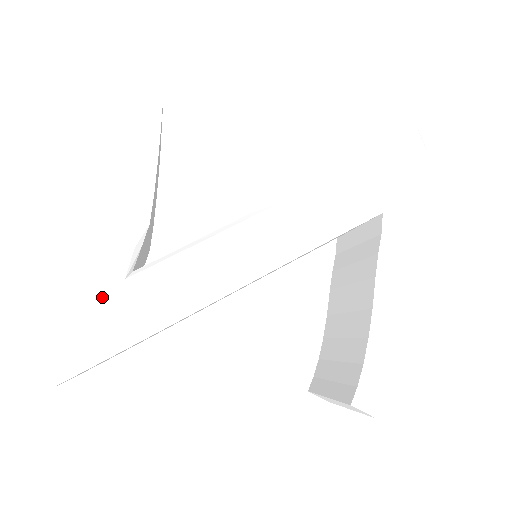
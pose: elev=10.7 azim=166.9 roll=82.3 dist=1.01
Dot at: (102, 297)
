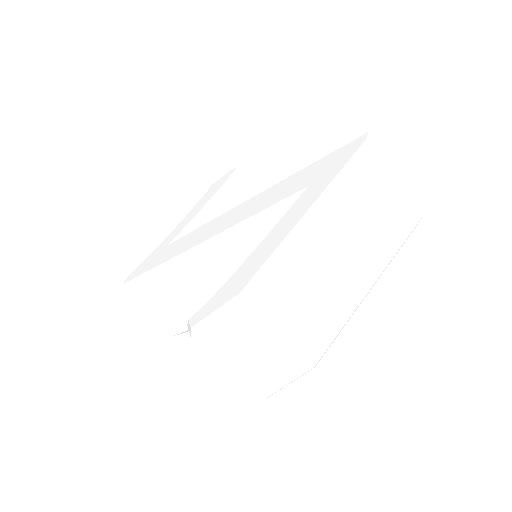
Dot at: (156, 253)
